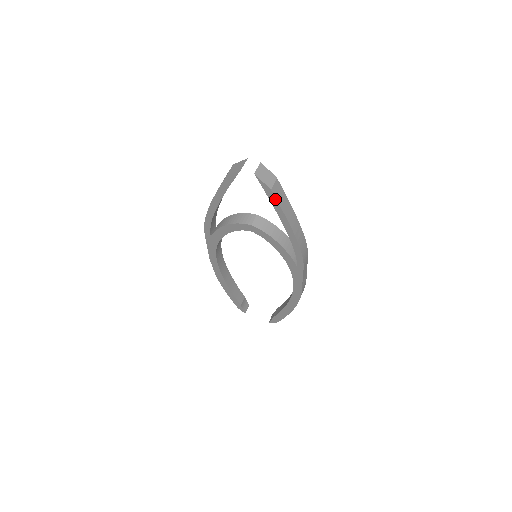
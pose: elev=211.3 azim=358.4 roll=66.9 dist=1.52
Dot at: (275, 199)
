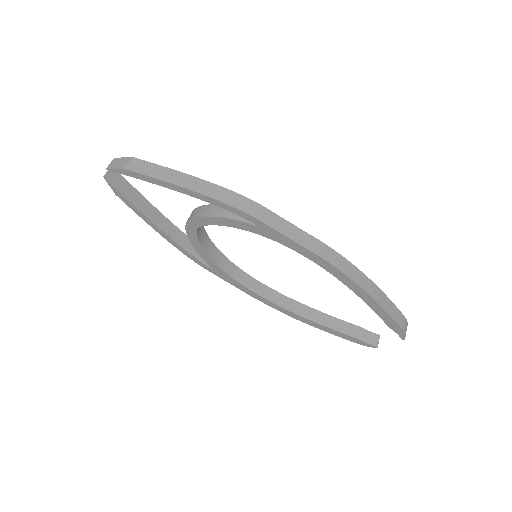
Dot at: (138, 174)
